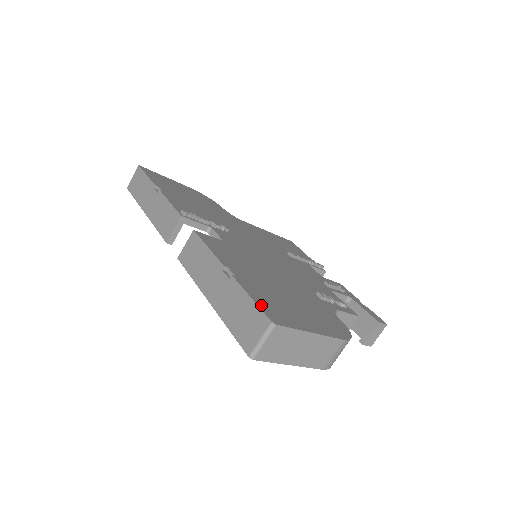
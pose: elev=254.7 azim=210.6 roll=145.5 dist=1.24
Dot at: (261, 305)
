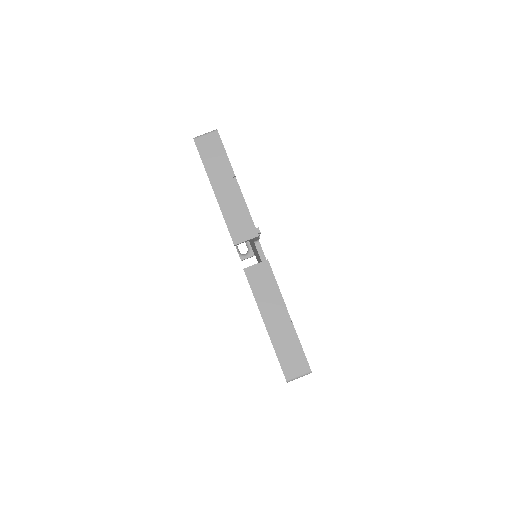
Dot at: (304, 353)
